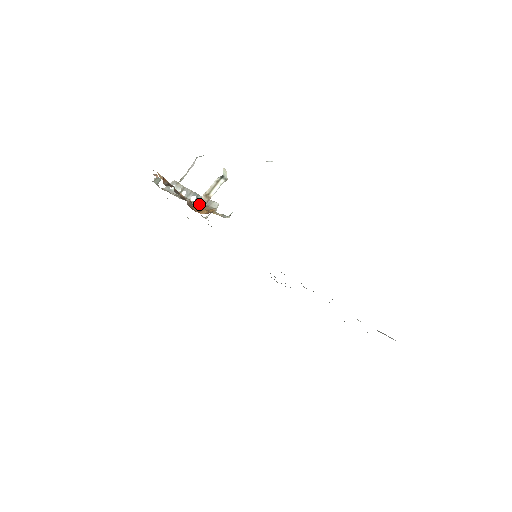
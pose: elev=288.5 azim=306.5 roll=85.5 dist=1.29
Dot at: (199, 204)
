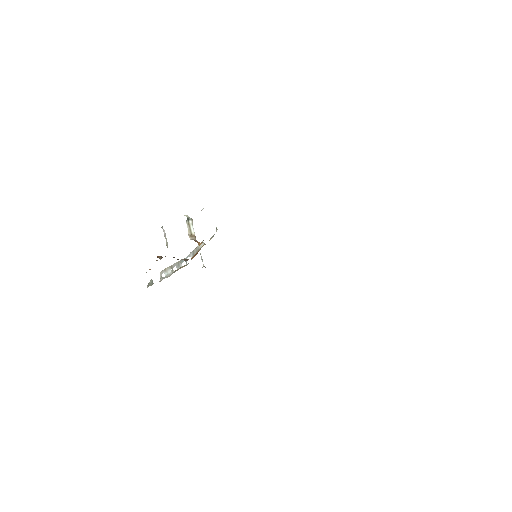
Dot at: (191, 259)
